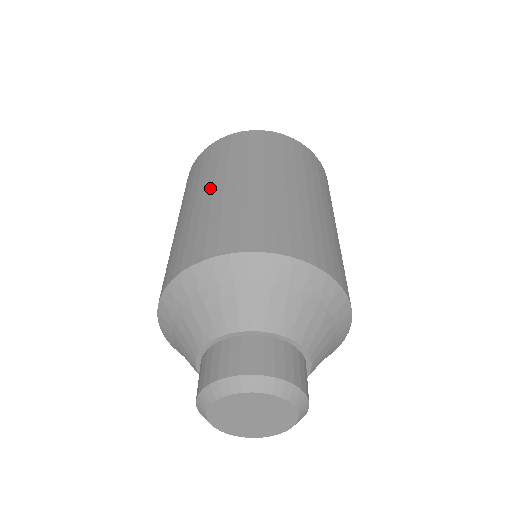
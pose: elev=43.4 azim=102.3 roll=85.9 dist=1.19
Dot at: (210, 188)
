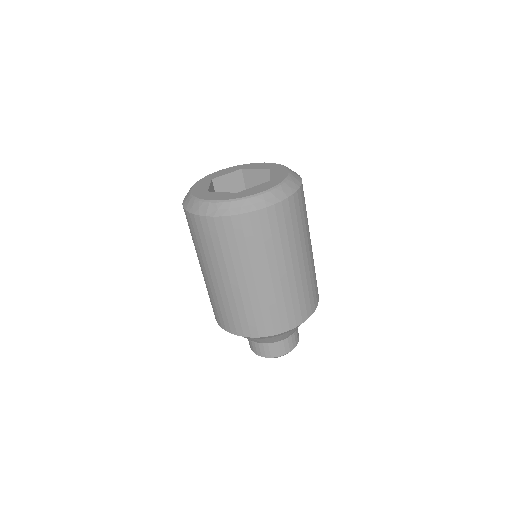
Dot at: (209, 274)
